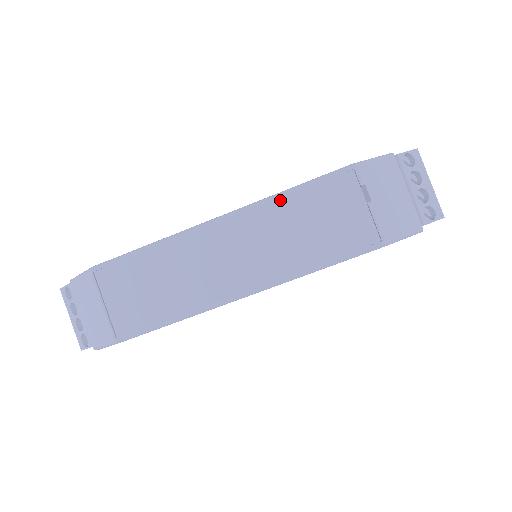
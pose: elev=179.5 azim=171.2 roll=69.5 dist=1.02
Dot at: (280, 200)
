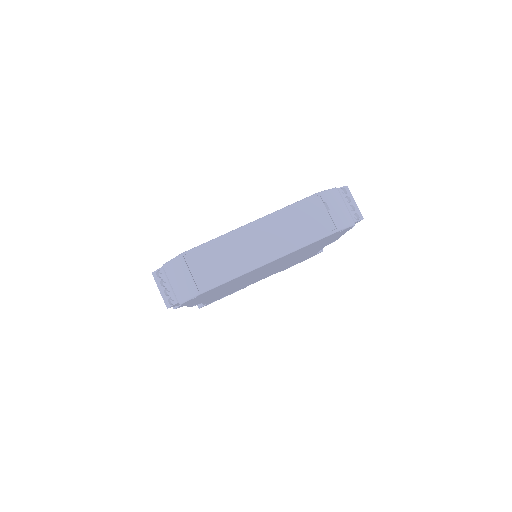
Dot at: (284, 211)
